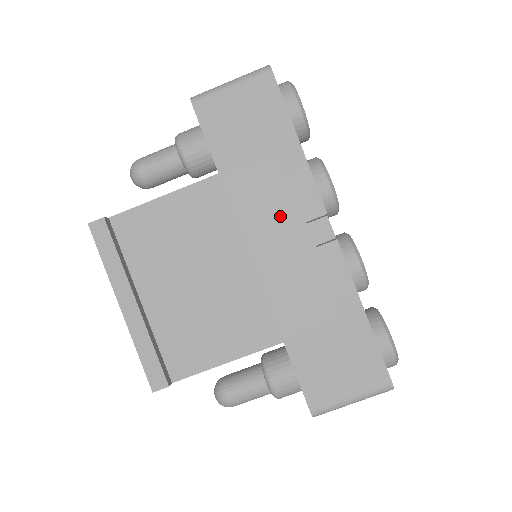
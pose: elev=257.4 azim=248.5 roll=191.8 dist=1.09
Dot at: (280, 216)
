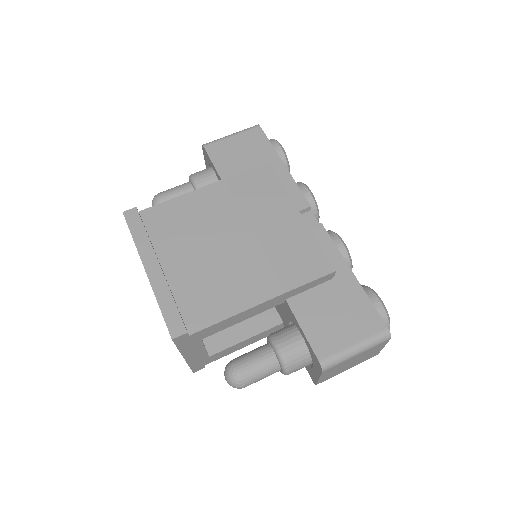
Dot at: (275, 202)
